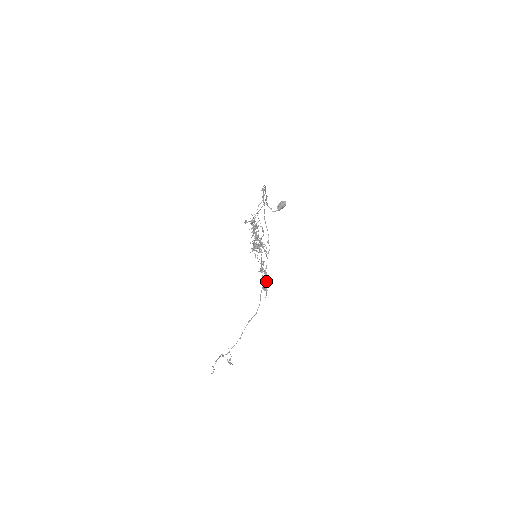
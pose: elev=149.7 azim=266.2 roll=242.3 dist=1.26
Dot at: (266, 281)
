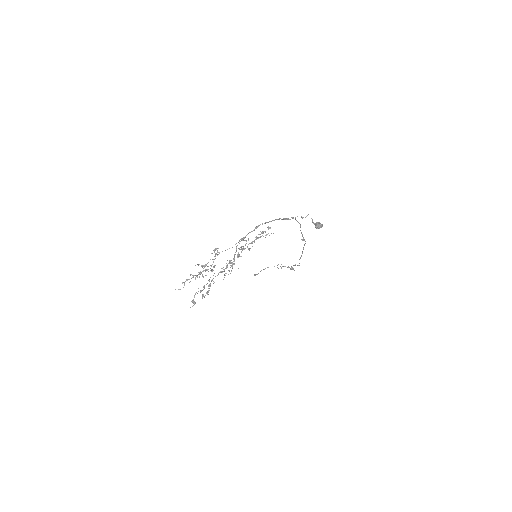
Dot at: (204, 296)
